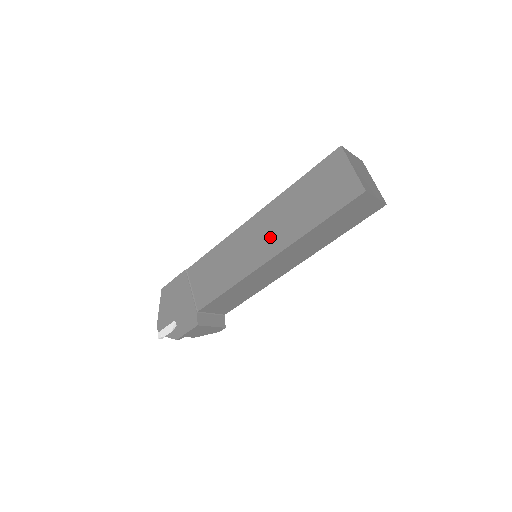
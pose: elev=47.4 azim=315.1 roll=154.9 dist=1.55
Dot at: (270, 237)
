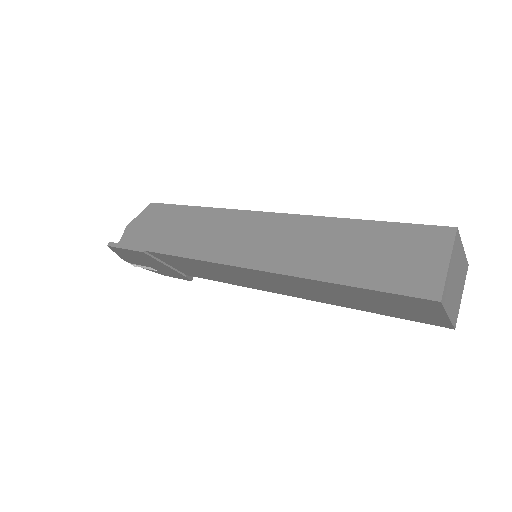
Dot at: (292, 290)
